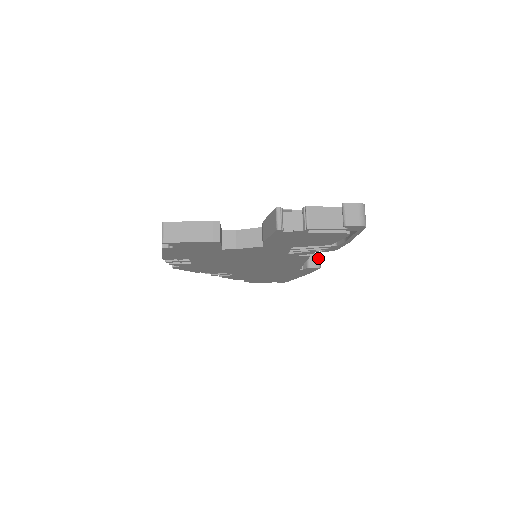
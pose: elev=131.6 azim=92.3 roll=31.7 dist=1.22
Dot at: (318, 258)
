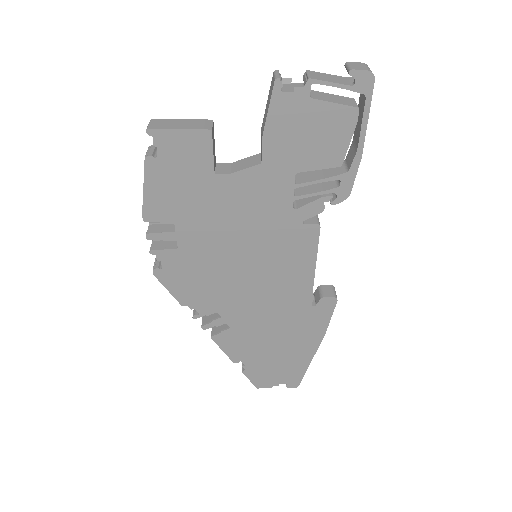
Dot at: (333, 289)
